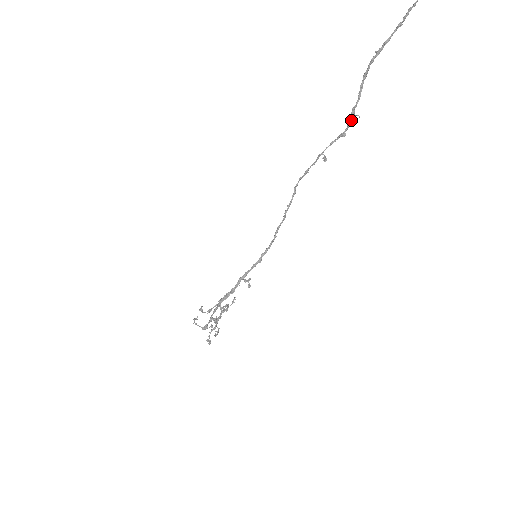
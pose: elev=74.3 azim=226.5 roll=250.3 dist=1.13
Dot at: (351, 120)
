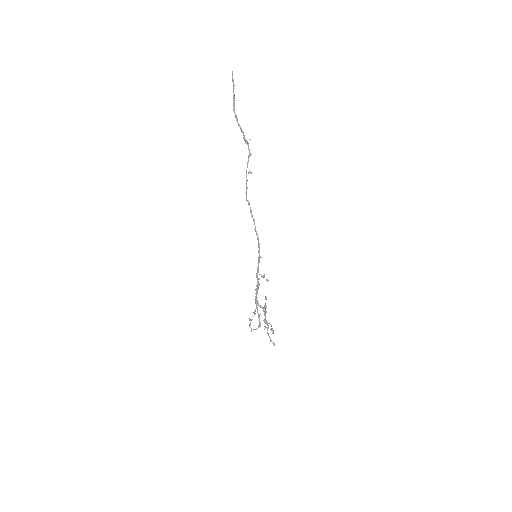
Dot at: (248, 145)
